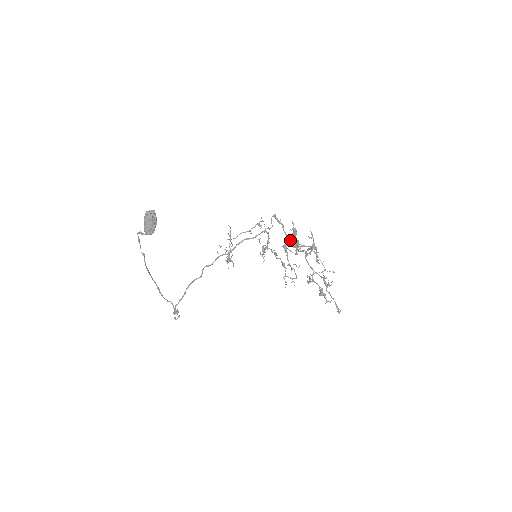
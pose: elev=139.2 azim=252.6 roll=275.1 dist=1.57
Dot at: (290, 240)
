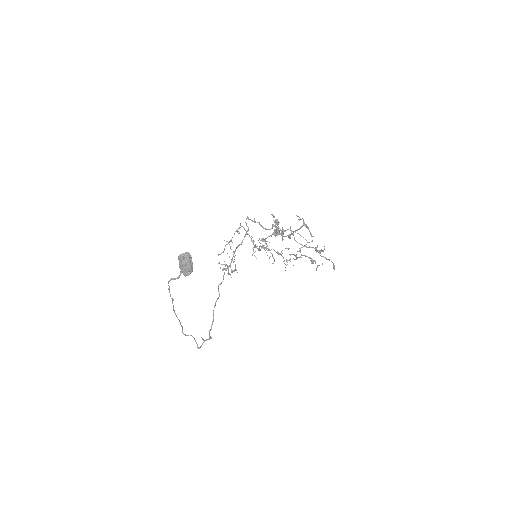
Dot at: occluded
